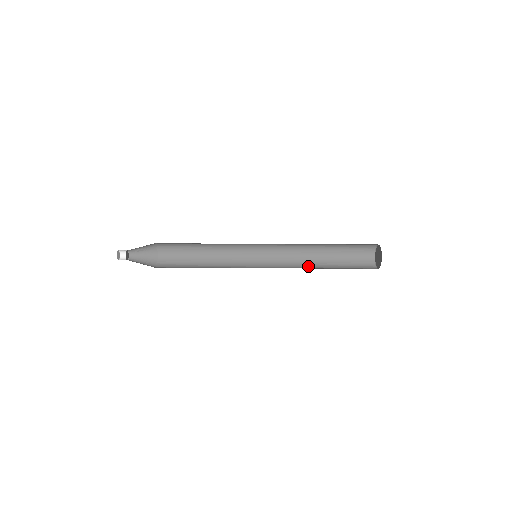
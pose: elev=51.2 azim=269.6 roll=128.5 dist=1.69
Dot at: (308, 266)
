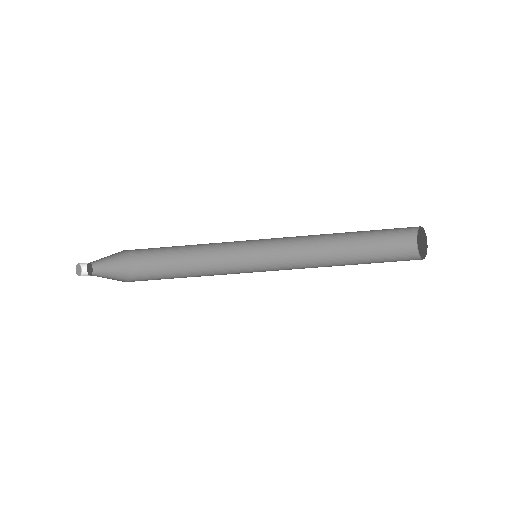
Dot at: (328, 266)
